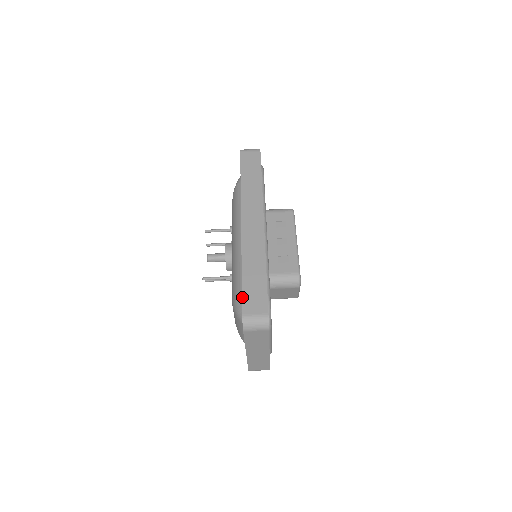
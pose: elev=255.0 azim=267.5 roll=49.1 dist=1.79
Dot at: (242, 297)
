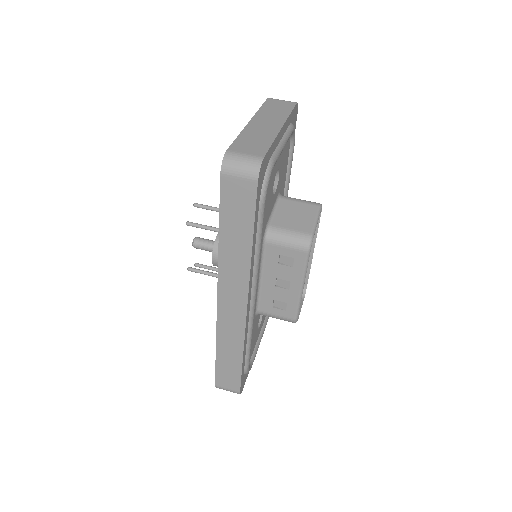
Dot at: occluded
